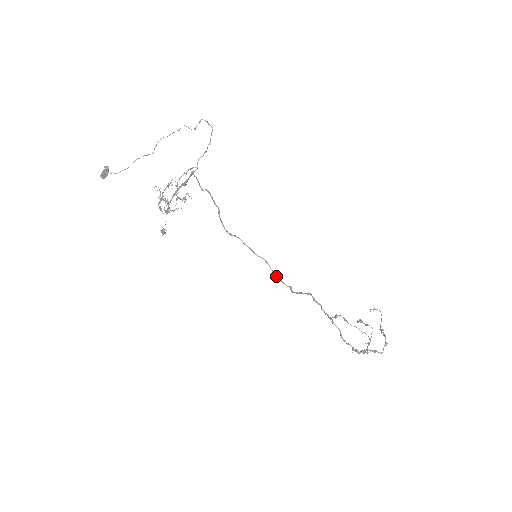
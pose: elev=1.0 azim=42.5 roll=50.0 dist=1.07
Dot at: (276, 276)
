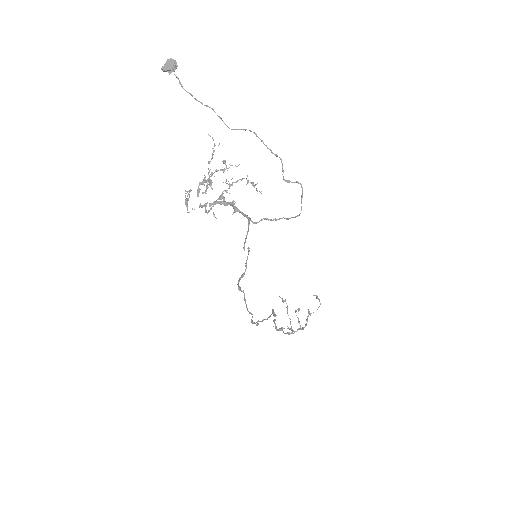
Dot at: (252, 321)
